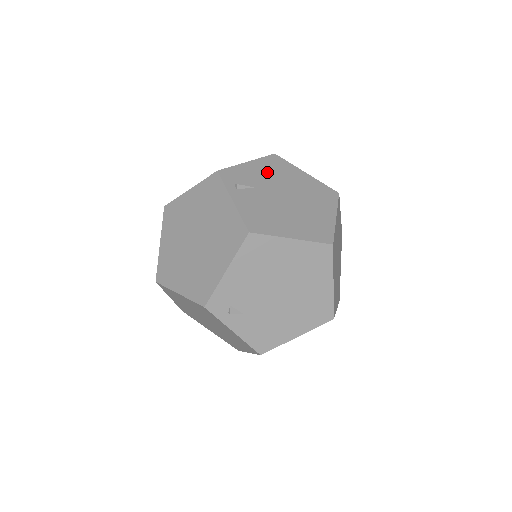
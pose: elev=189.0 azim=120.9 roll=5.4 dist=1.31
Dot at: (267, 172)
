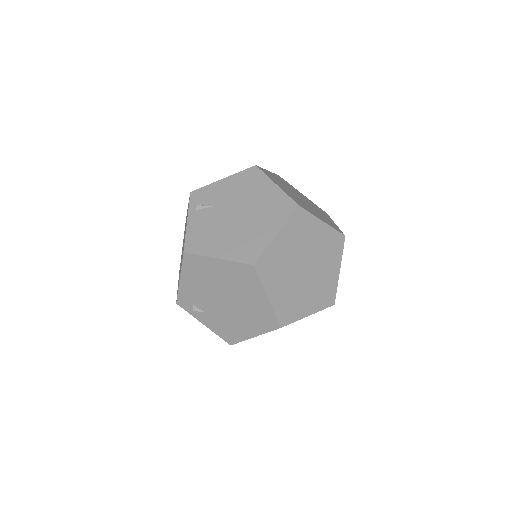
Dot at: (235, 188)
